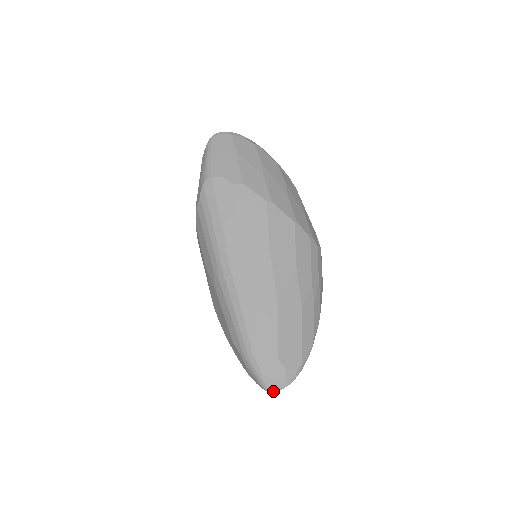
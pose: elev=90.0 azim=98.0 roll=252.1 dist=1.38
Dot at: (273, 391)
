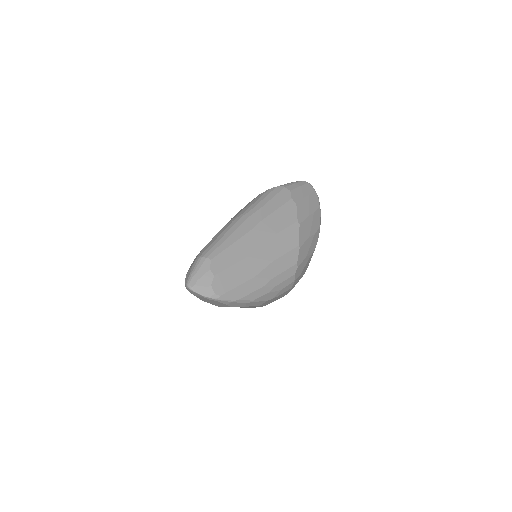
Dot at: (190, 287)
